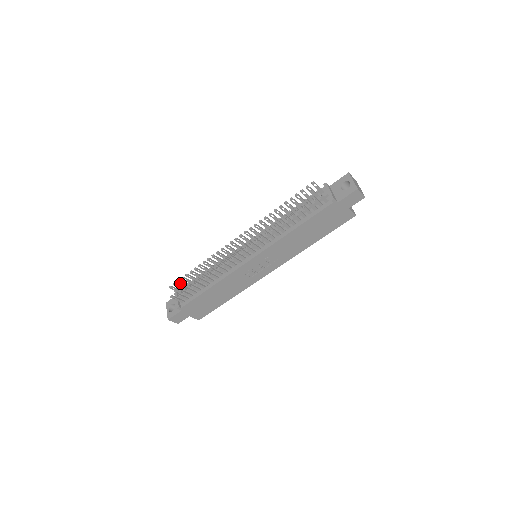
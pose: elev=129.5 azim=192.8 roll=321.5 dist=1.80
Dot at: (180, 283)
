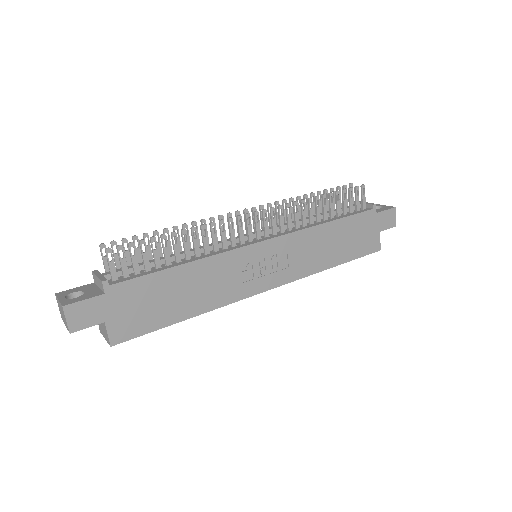
Dot at: occluded
